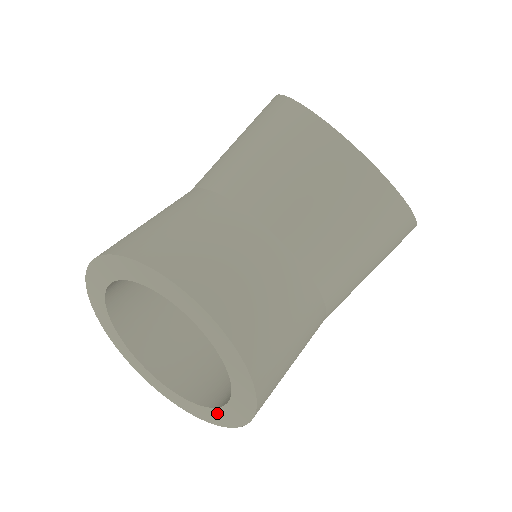
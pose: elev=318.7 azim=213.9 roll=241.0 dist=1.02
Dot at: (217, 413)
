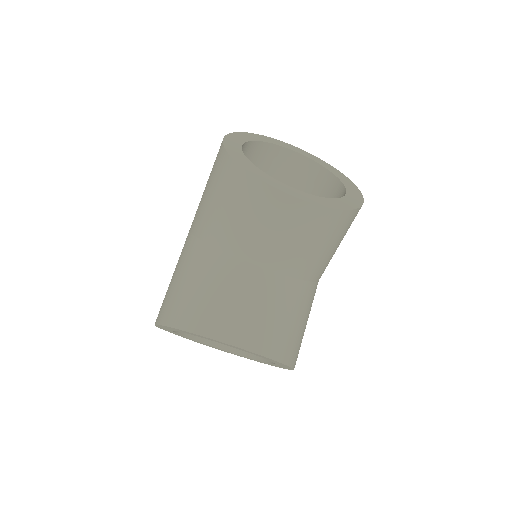
Dot at: (271, 364)
